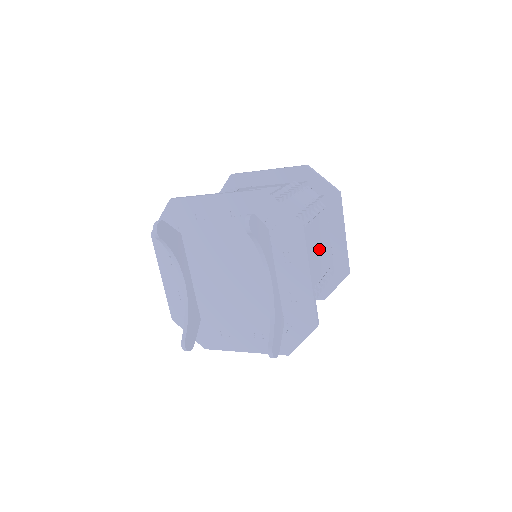
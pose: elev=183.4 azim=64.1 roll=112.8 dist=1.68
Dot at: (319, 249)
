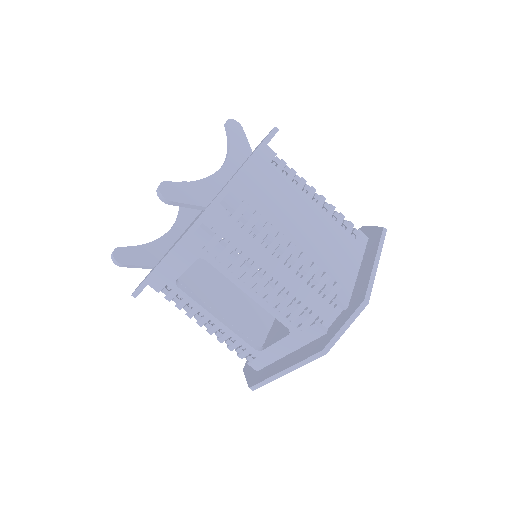
Dot at: (321, 238)
